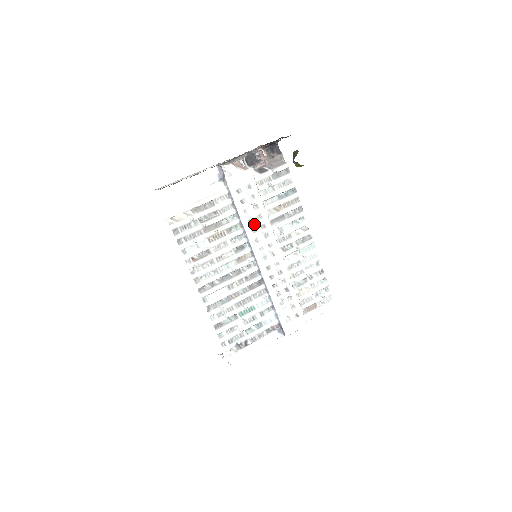
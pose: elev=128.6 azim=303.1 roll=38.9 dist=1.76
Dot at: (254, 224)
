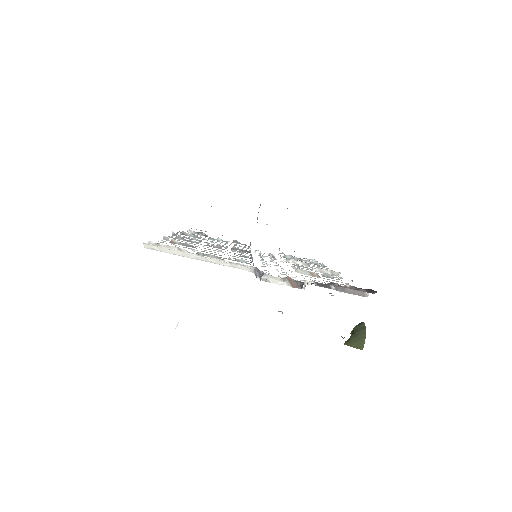
Dot at: occluded
